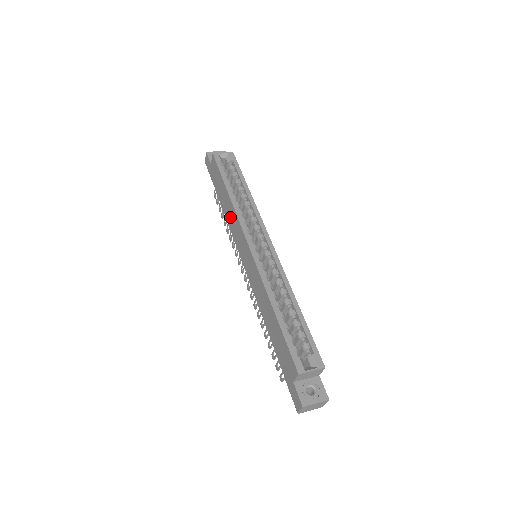
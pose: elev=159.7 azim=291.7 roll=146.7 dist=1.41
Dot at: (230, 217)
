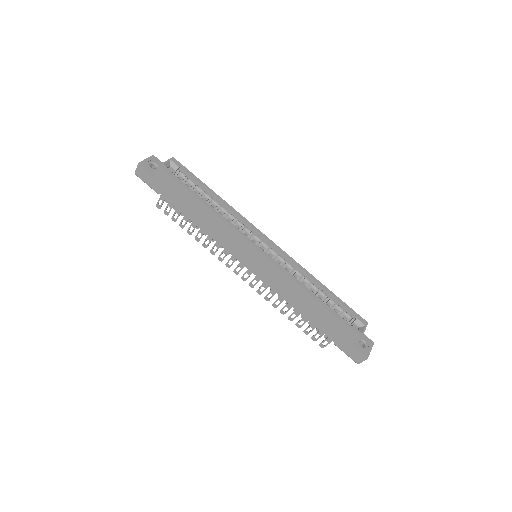
Dot at: (213, 228)
